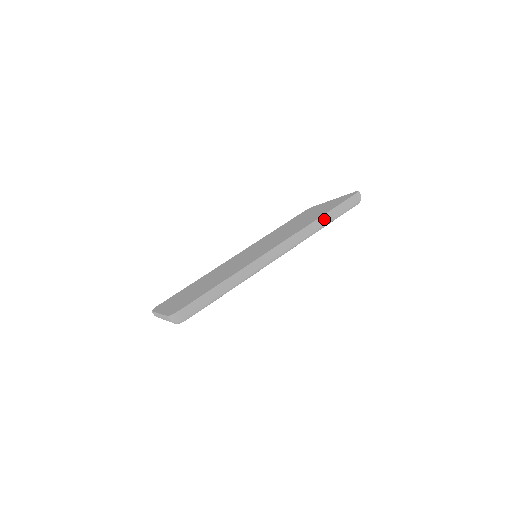
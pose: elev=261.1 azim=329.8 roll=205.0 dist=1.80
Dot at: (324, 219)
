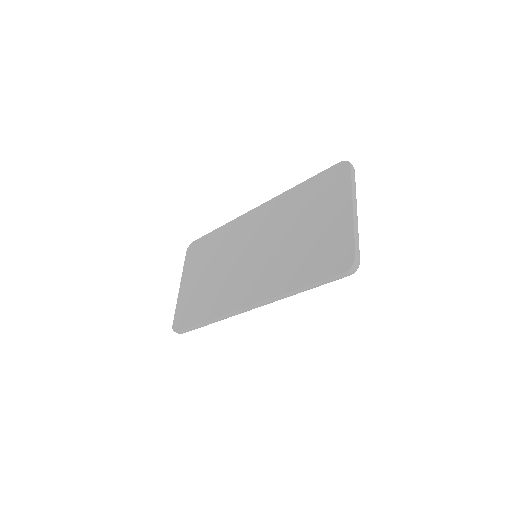
Dot at: (300, 291)
